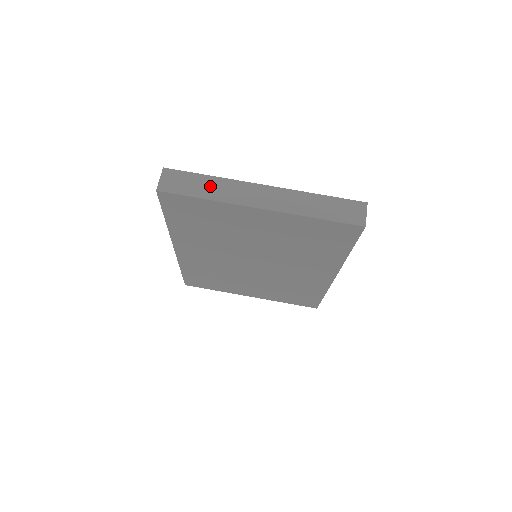
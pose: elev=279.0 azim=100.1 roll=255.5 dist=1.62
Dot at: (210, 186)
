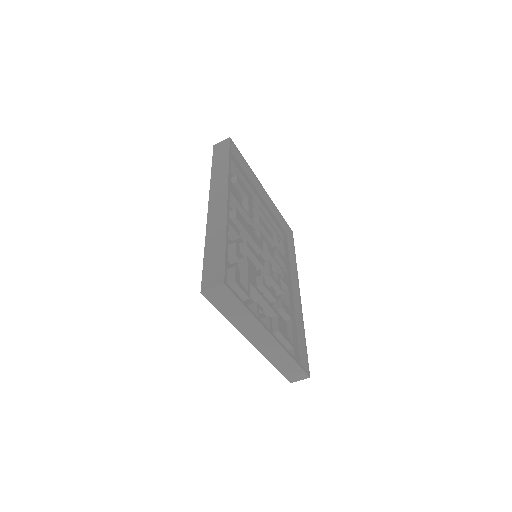
Dot at: (240, 315)
